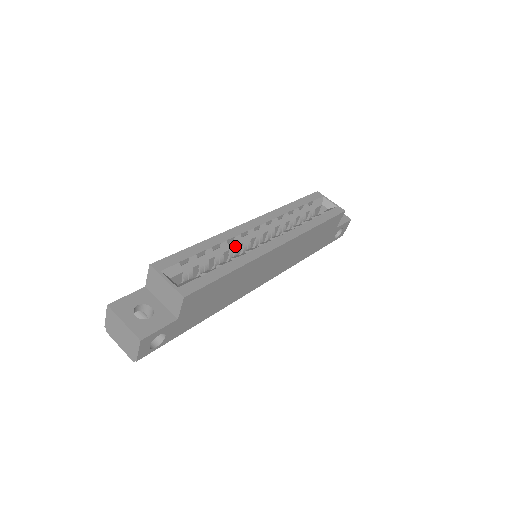
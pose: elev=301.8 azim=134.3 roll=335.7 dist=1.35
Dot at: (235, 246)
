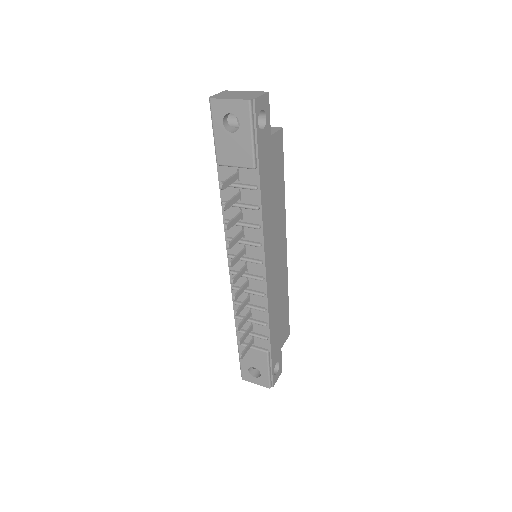
Dot at: occluded
